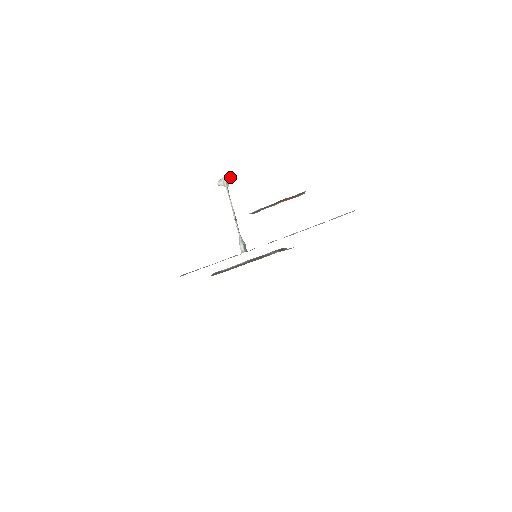
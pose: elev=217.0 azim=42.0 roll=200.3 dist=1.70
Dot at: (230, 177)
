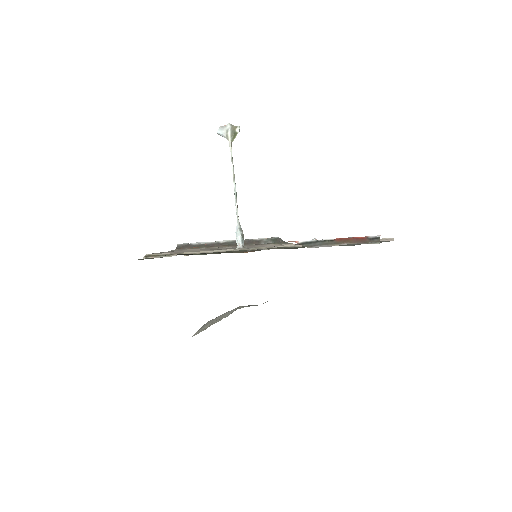
Dot at: (238, 128)
